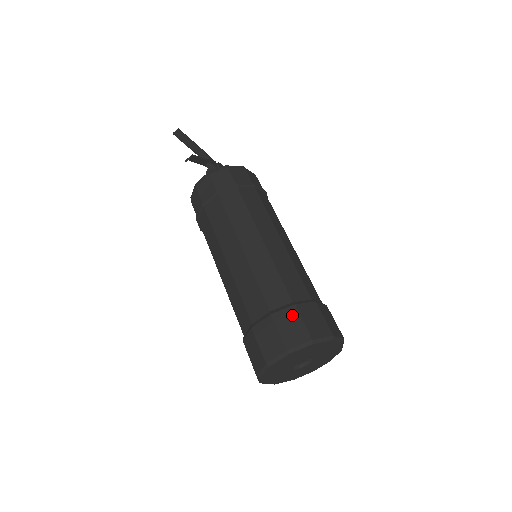
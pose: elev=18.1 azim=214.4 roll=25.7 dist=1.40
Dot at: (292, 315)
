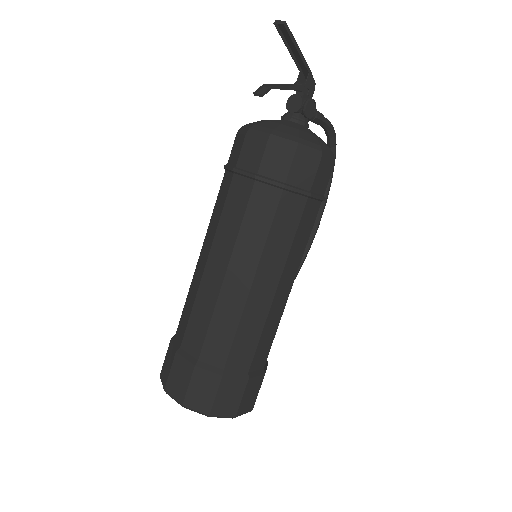
Dot at: (212, 383)
